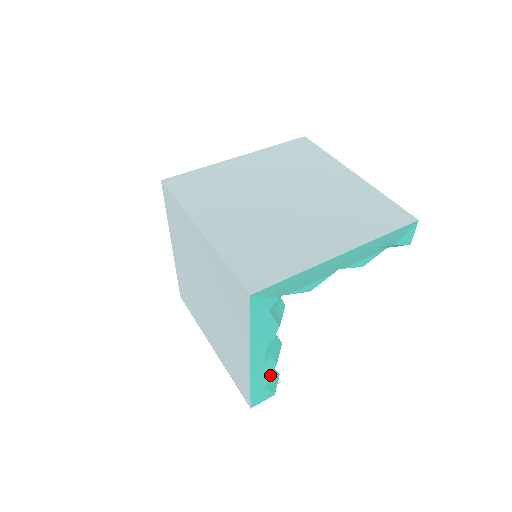
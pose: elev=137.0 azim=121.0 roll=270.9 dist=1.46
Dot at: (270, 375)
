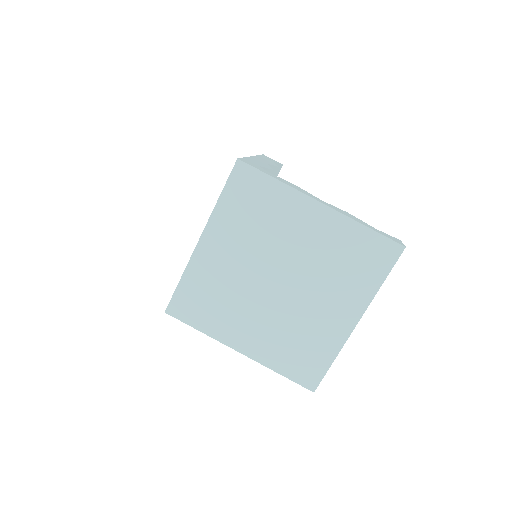
Dot at: occluded
